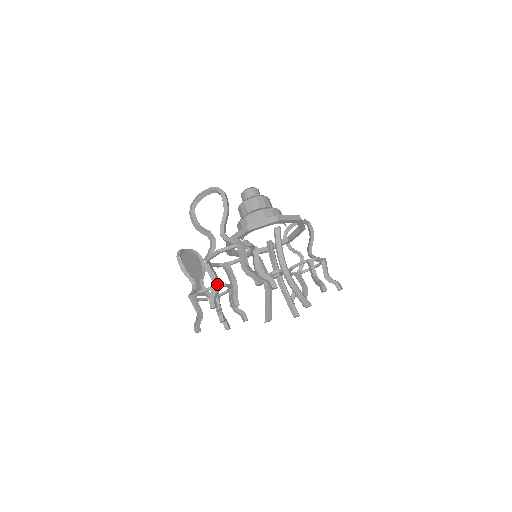
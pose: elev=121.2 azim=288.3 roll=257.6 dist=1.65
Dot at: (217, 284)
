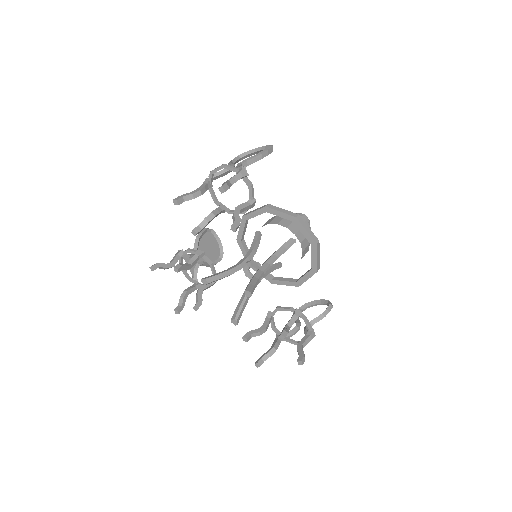
Dot at: (197, 191)
